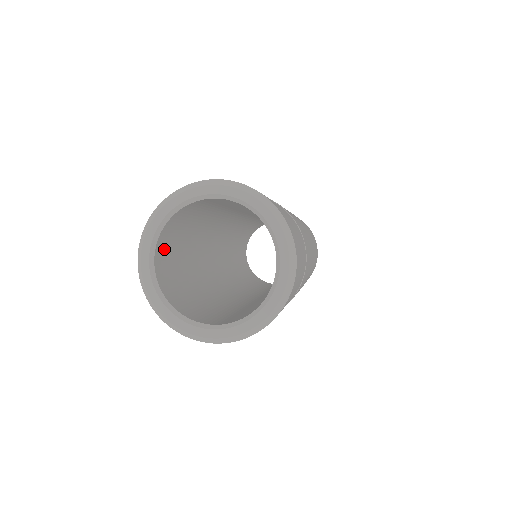
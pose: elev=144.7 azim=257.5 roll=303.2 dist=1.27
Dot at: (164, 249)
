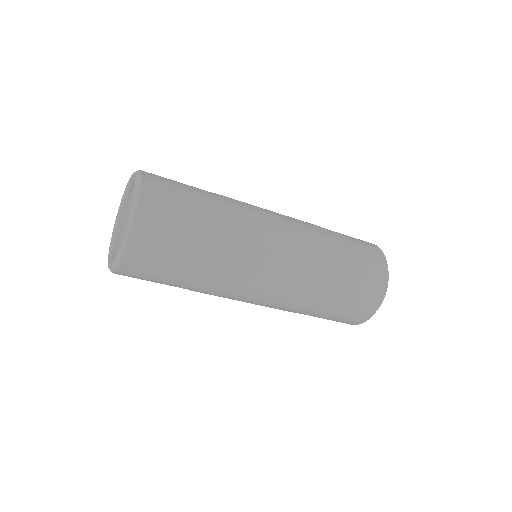
Dot at: occluded
